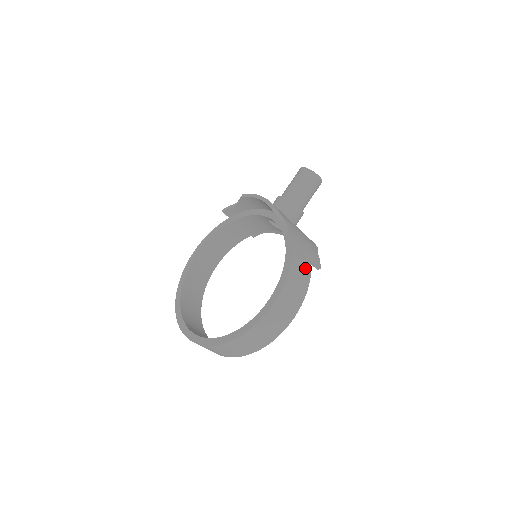
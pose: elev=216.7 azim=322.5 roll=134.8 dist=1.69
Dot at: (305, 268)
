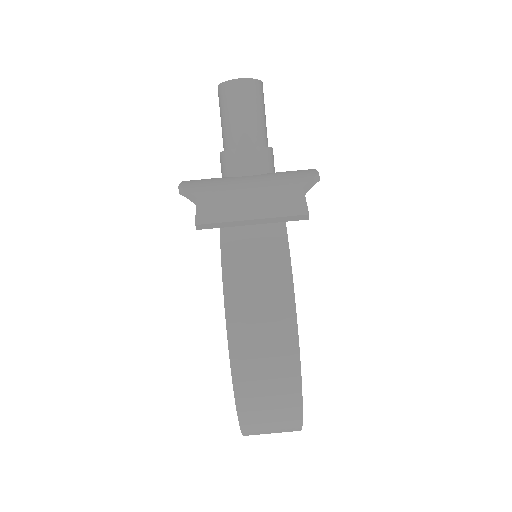
Dot at: (266, 239)
